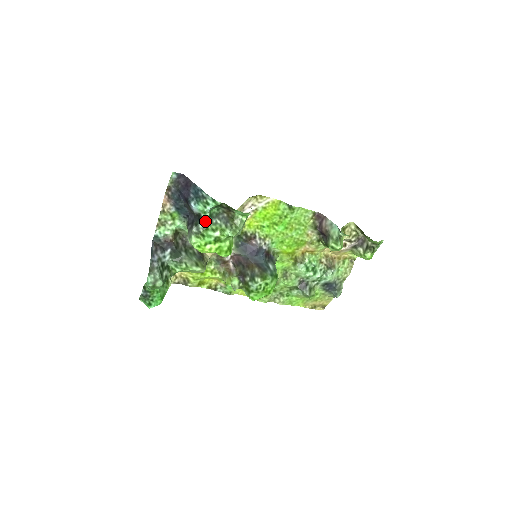
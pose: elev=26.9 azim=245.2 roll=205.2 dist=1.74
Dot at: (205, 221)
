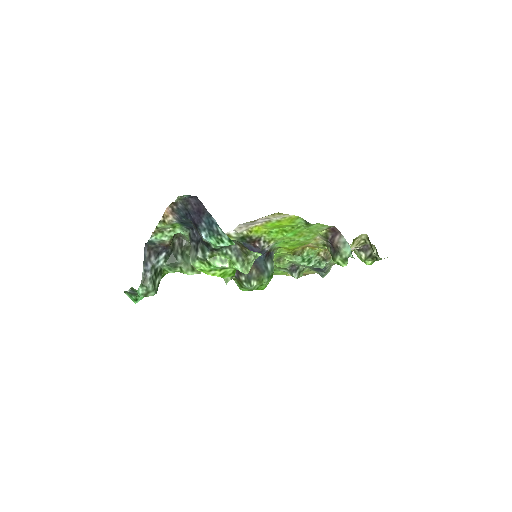
Dot at: (214, 250)
